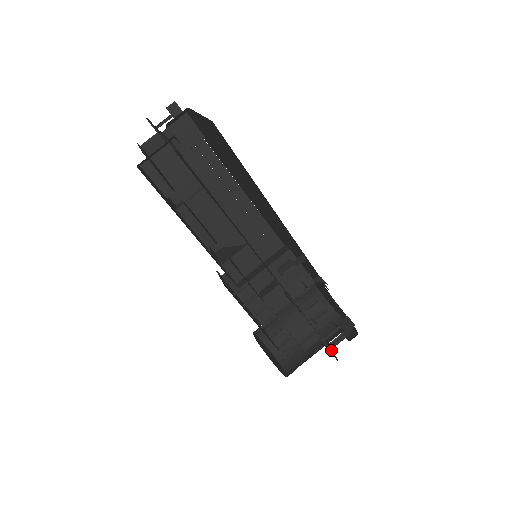
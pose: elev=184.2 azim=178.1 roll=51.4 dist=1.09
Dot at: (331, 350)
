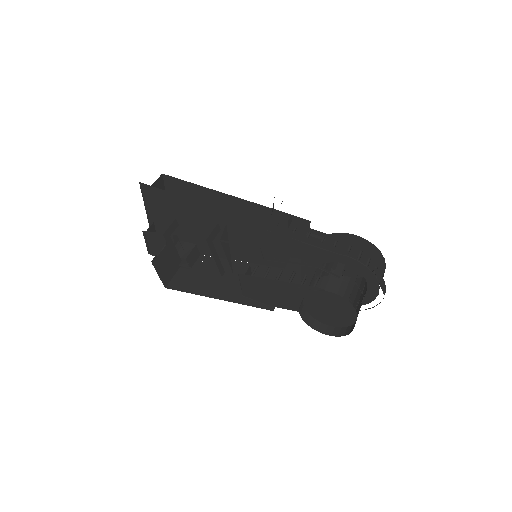
Dot at: (379, 286)
